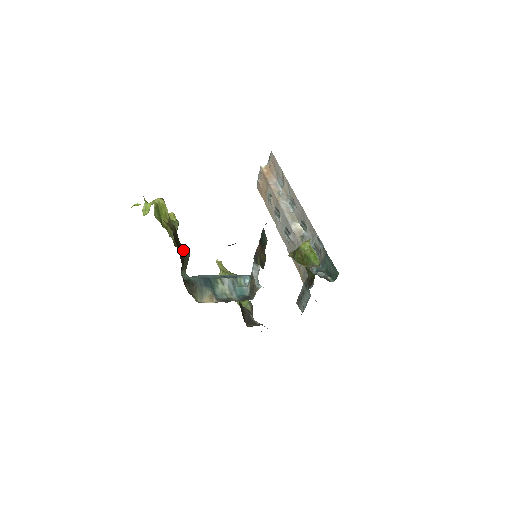
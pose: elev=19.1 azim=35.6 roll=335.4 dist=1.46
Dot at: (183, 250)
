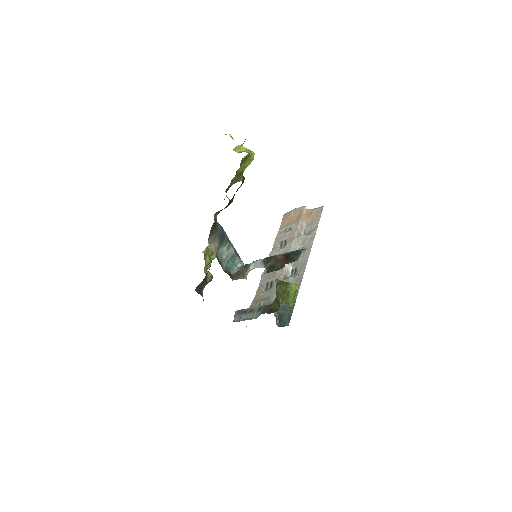
Dot at: (232, 200)
